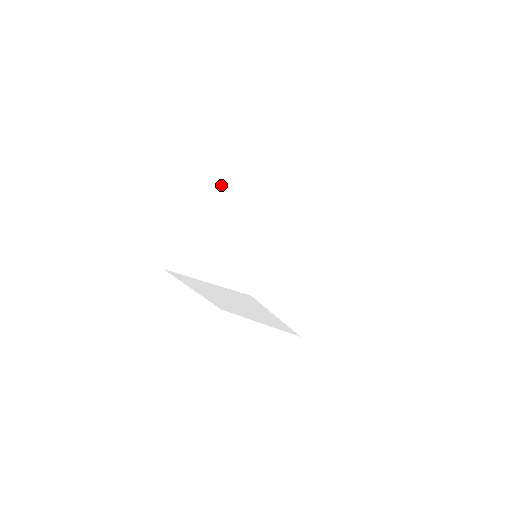
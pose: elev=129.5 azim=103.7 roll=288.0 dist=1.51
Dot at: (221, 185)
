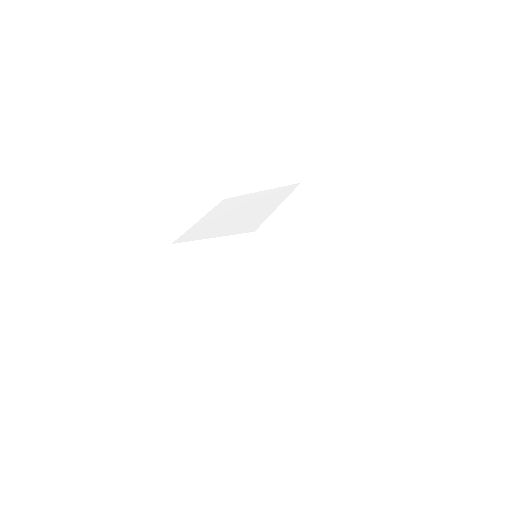
Dot at: (232, 199)
